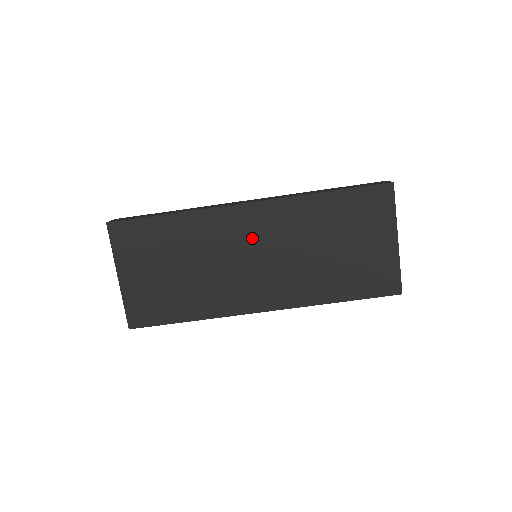
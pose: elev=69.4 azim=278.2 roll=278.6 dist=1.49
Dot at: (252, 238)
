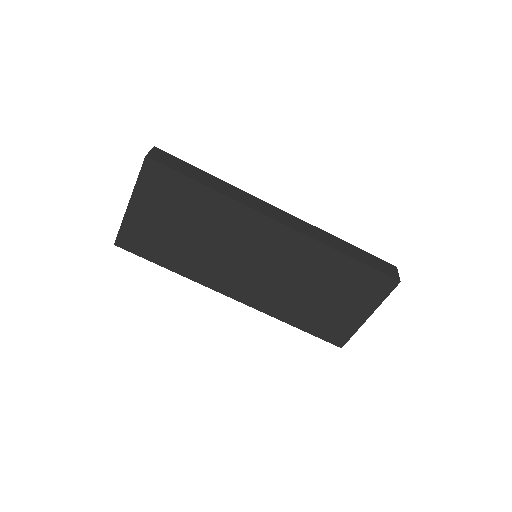
Dot at: (263, 248)
